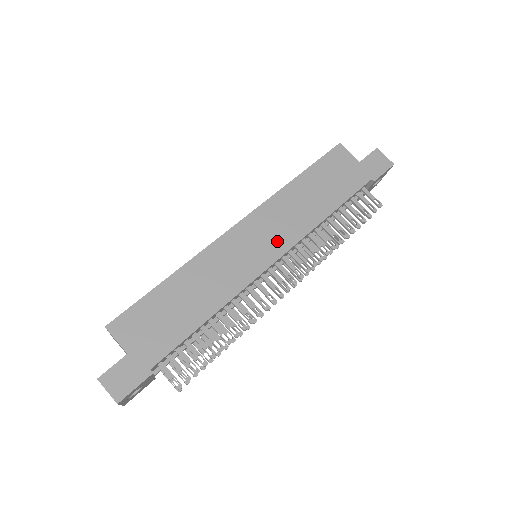
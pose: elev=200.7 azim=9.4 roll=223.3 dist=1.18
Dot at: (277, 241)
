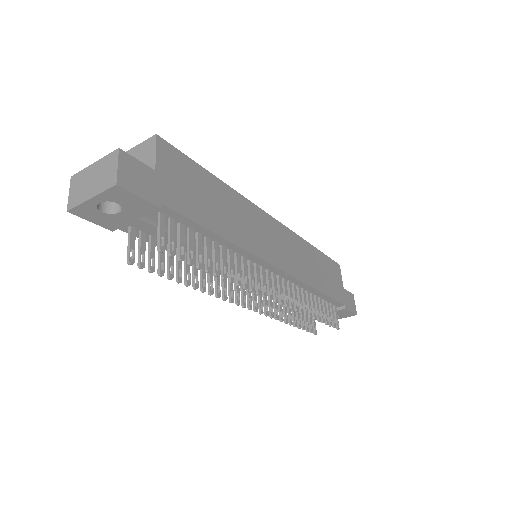
Dot at: (287, 260)
